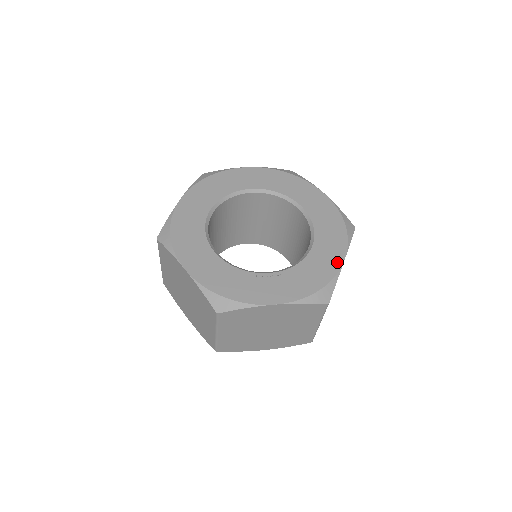
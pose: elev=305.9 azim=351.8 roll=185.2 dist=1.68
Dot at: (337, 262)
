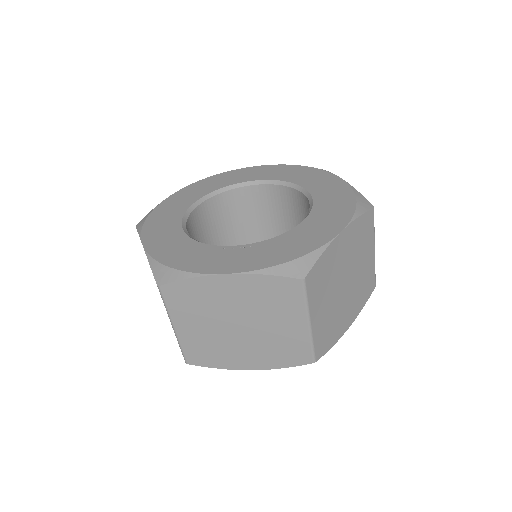
Dot at: (329, 234)
